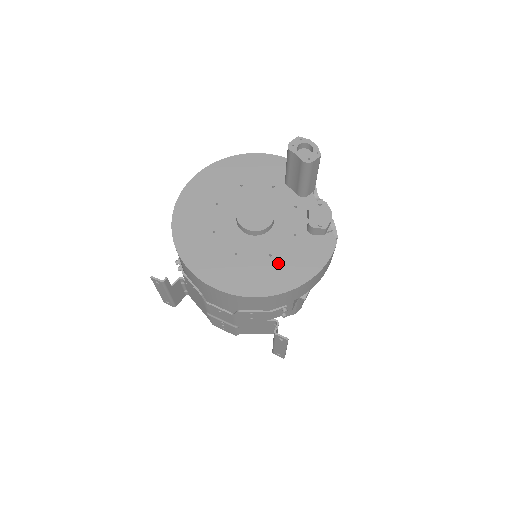
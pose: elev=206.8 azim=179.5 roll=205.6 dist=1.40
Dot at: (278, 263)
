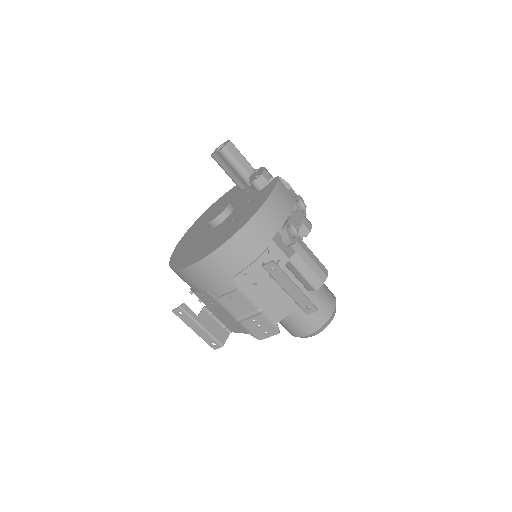
Dot at: (238, 219)
